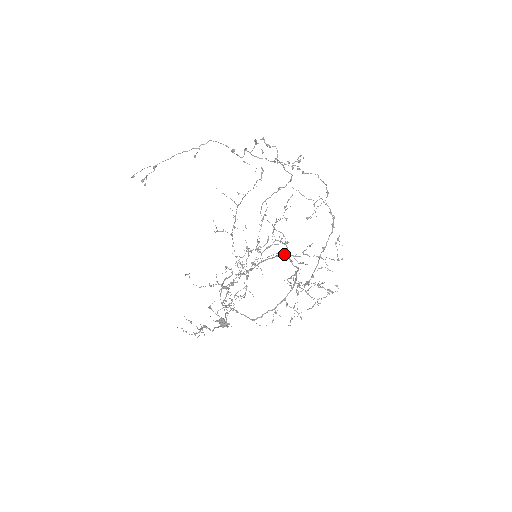
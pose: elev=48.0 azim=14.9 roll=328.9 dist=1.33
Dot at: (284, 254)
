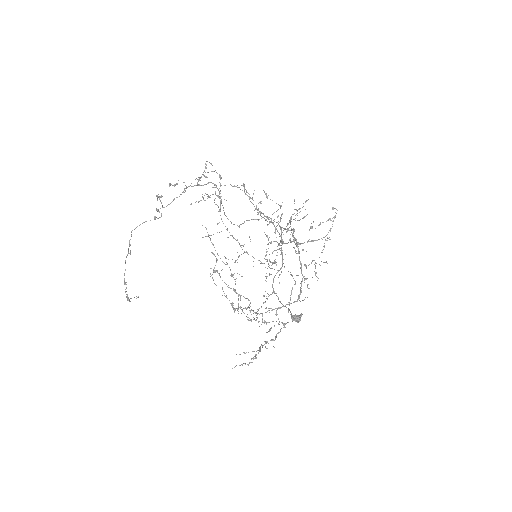
Dot at: occluded
